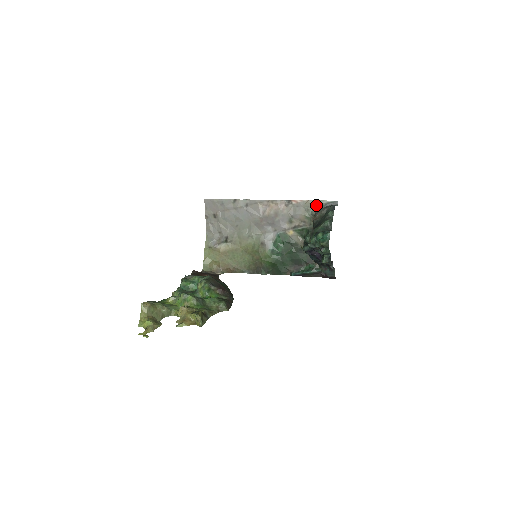
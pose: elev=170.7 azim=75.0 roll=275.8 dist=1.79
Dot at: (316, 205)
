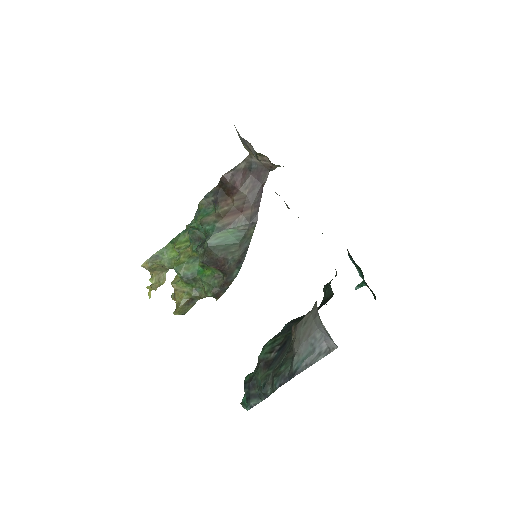
Dot at: occluded
